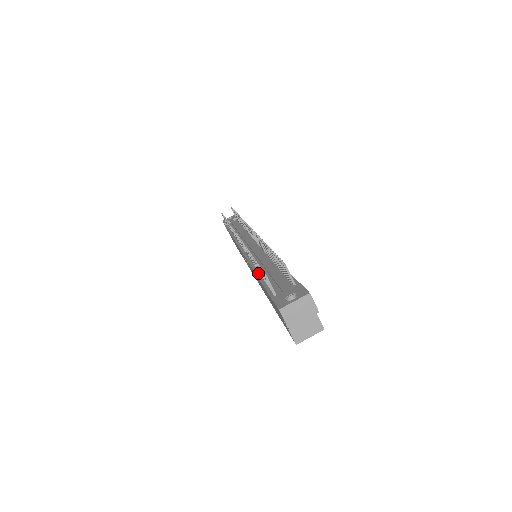
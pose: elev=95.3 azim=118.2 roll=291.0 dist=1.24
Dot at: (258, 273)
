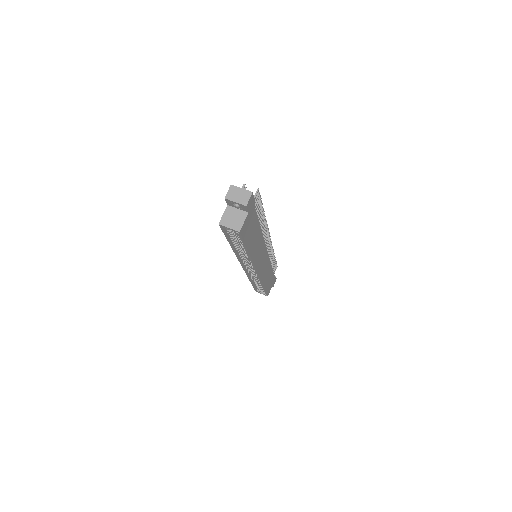
Dot at: occluded
